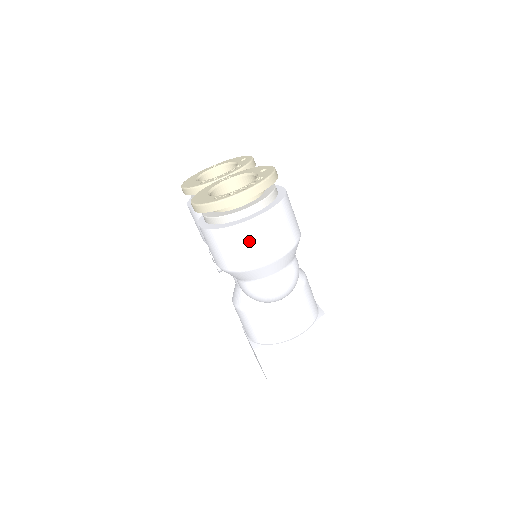
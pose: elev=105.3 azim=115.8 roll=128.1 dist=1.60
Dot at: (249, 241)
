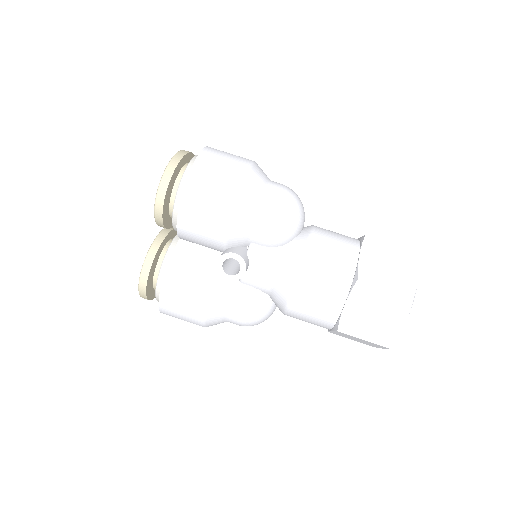
Dot at: (222, 156)
